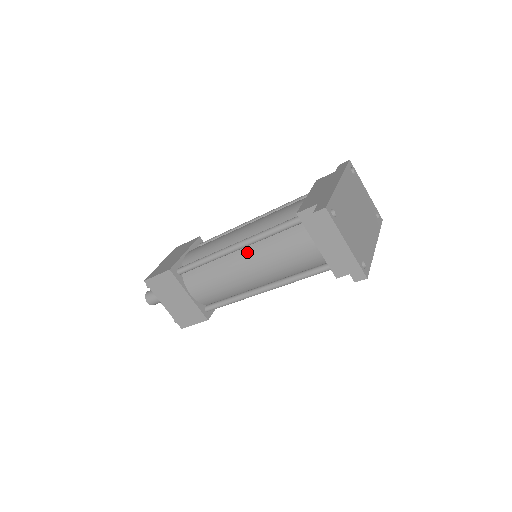
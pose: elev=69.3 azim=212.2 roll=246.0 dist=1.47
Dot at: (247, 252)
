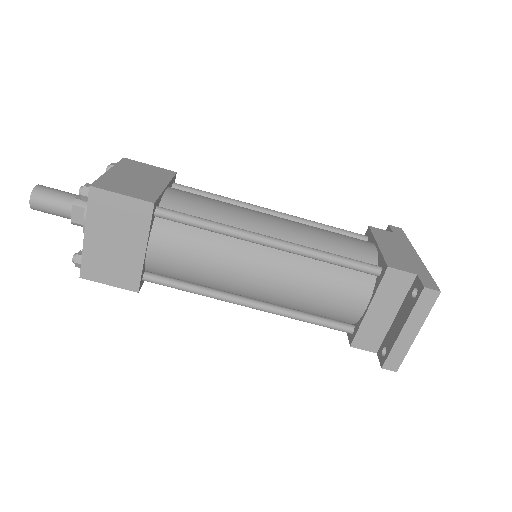
Dot at: (280, 257)
